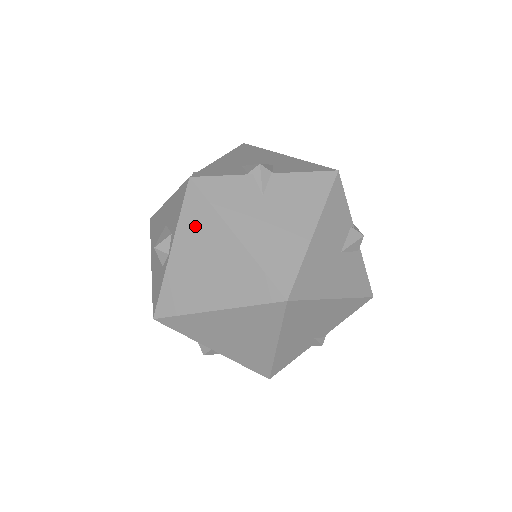
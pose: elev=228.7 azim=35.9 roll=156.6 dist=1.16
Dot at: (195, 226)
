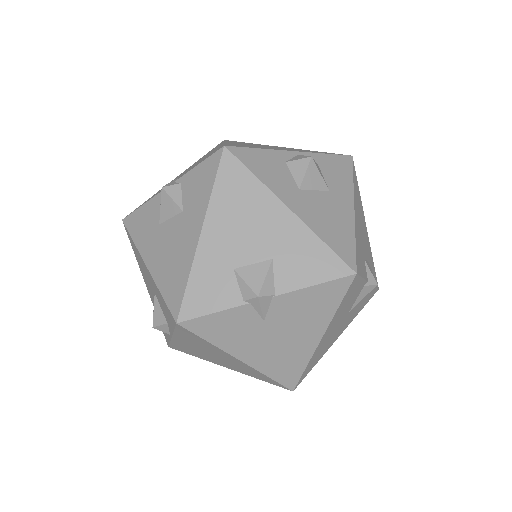
Dot at: (194, 341)
